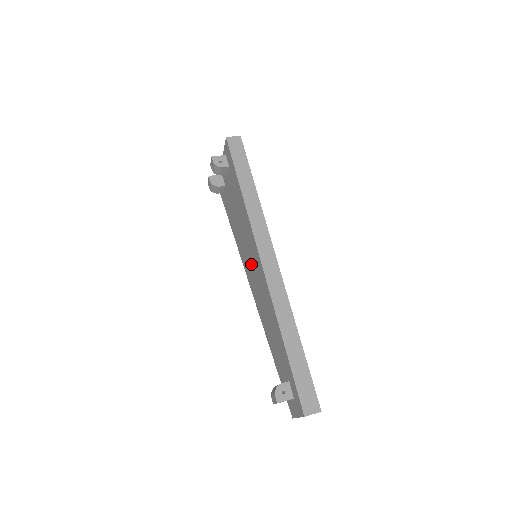
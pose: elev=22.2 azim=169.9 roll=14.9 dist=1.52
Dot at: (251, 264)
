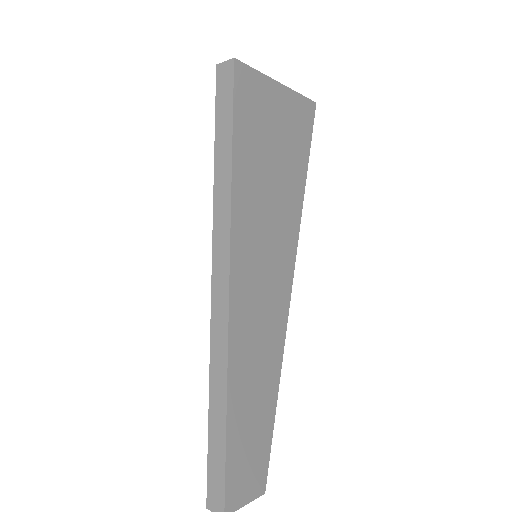
Dot at: occluded
